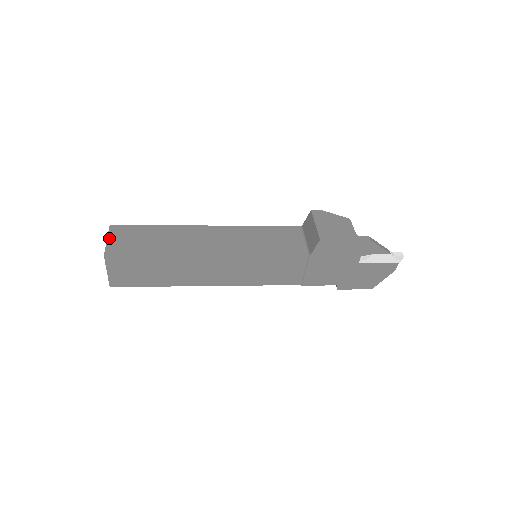
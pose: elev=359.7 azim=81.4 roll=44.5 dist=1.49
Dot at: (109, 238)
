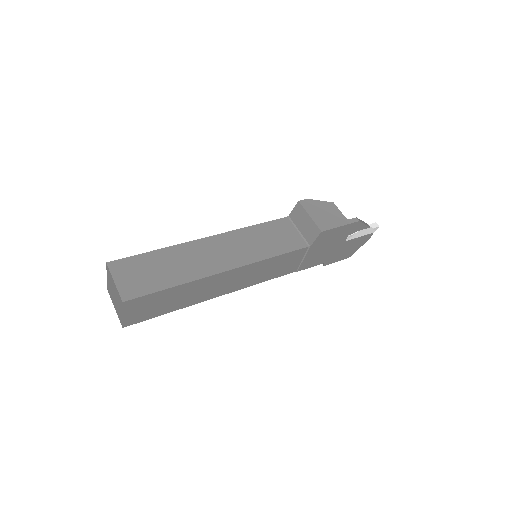
Dot at: (115, 279)
